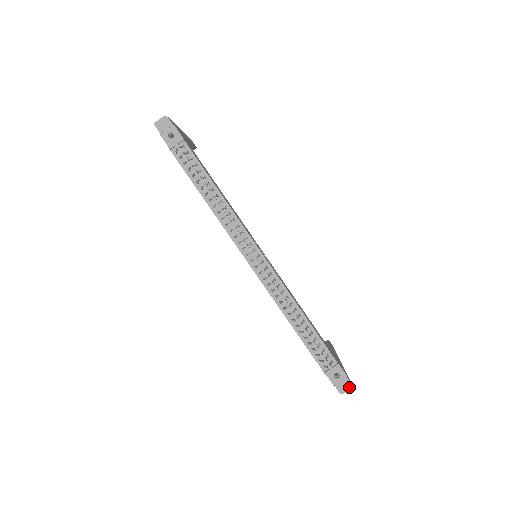
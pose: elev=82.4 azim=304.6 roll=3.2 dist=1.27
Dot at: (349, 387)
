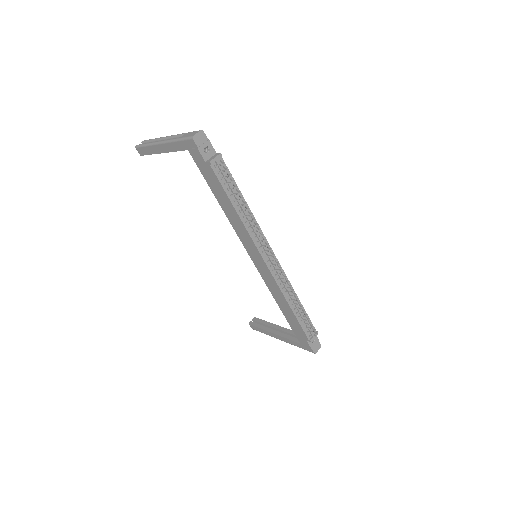
Dot at: (319, 347)
